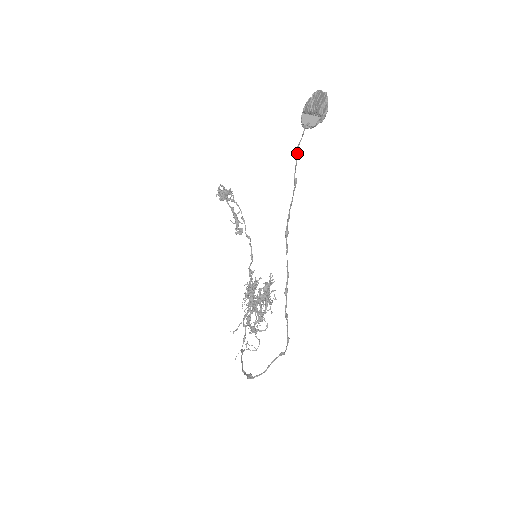
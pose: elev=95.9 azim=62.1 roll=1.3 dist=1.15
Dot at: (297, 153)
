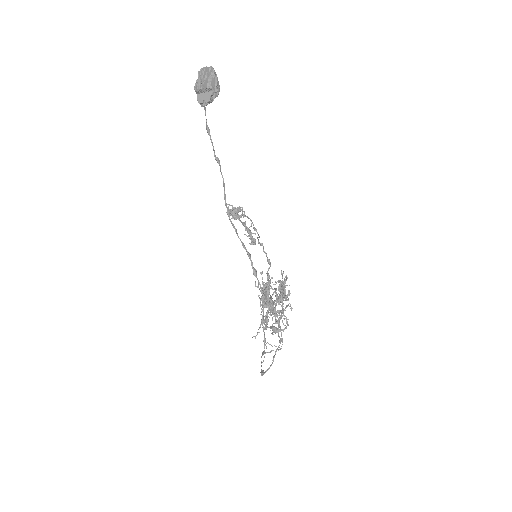
Dot at: (209, 133)
